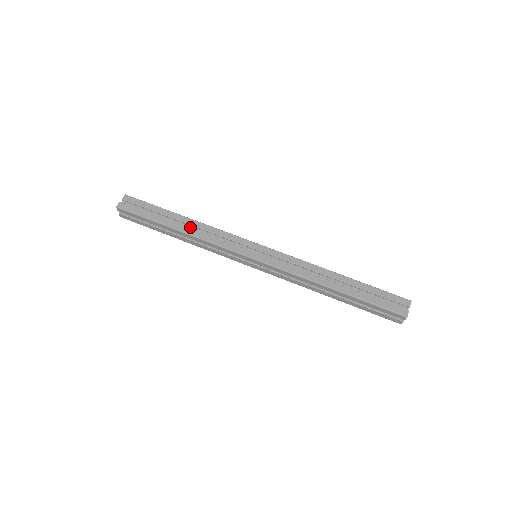
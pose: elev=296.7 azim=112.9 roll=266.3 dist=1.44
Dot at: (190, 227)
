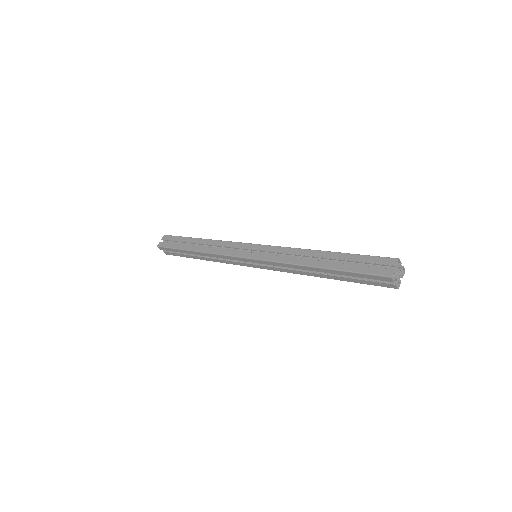
Dot at: (206, 246)
